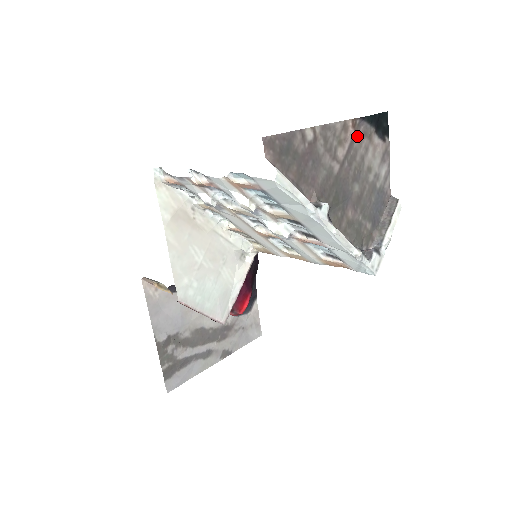
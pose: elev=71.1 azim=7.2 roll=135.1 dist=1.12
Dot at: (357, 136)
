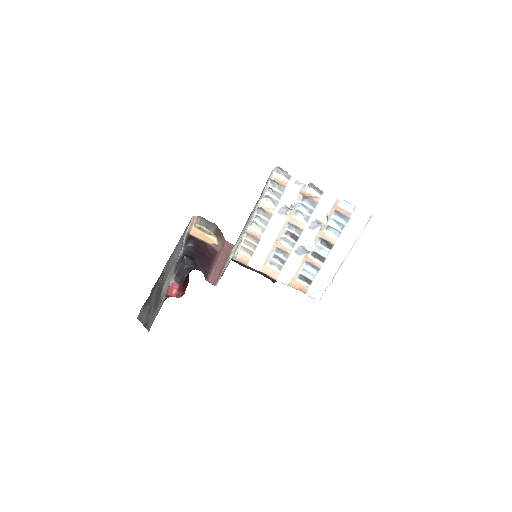
Dot at: occluded
